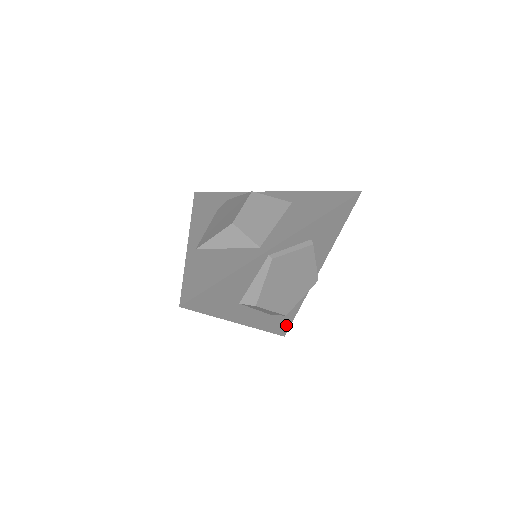
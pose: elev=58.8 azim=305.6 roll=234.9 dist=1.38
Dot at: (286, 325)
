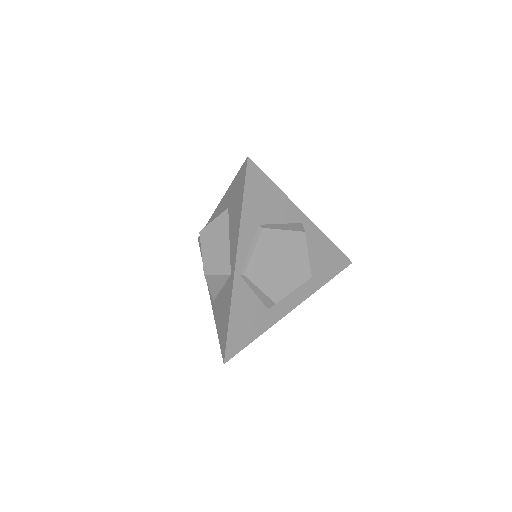
Dot at: (340, 260)
